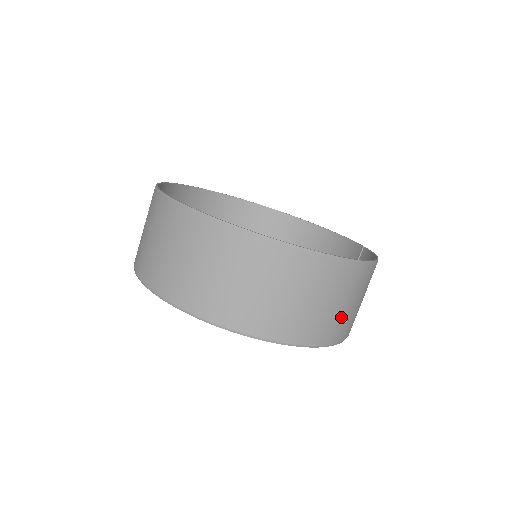
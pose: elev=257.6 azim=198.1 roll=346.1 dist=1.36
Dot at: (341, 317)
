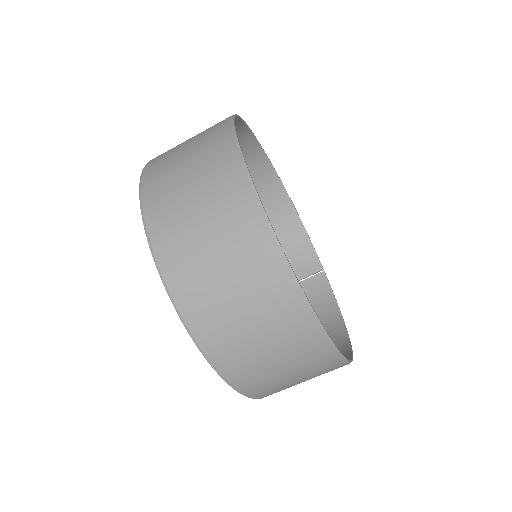
Dot at: occluded
